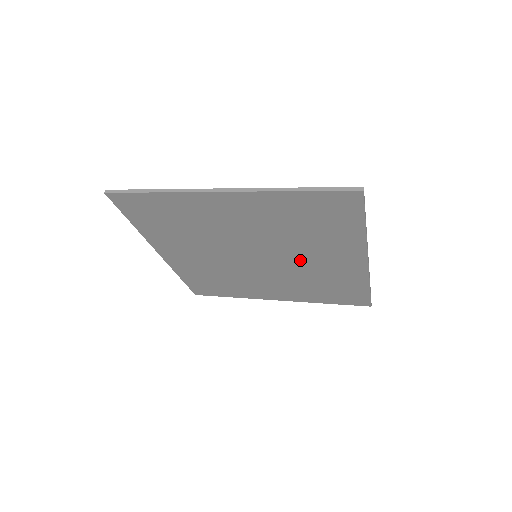
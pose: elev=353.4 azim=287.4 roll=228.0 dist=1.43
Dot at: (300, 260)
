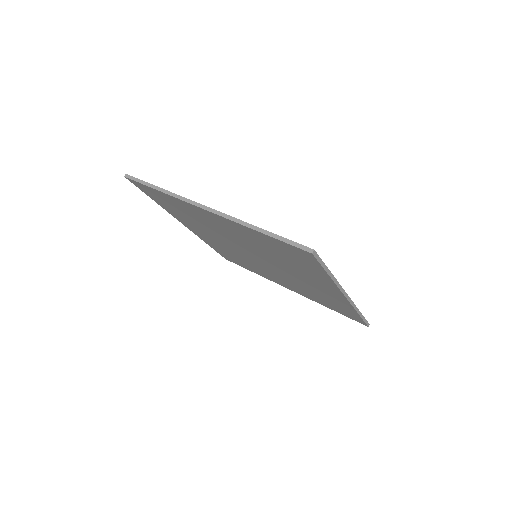
Dot at: (291, 273)
